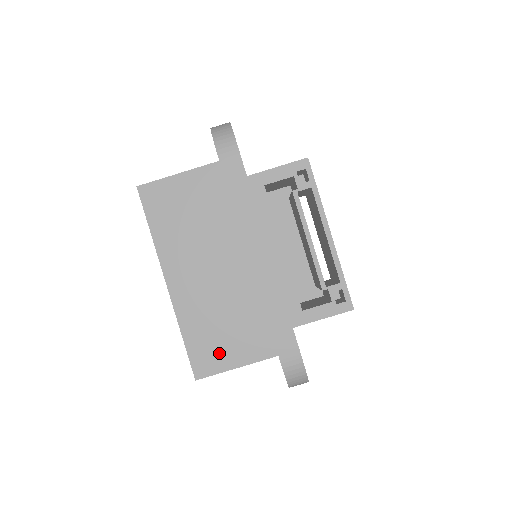
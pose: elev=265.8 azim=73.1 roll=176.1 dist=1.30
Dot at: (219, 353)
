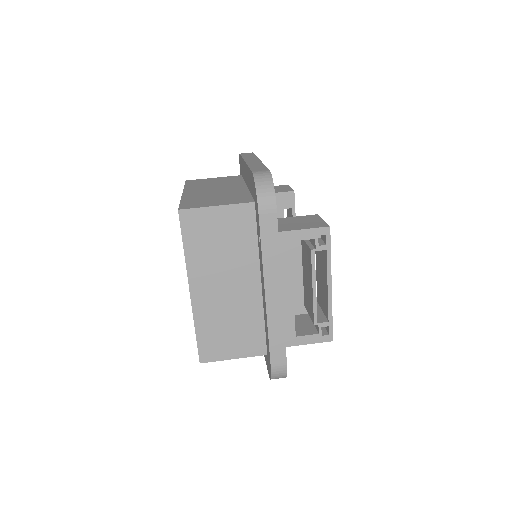
Dot at: (222, 347)
